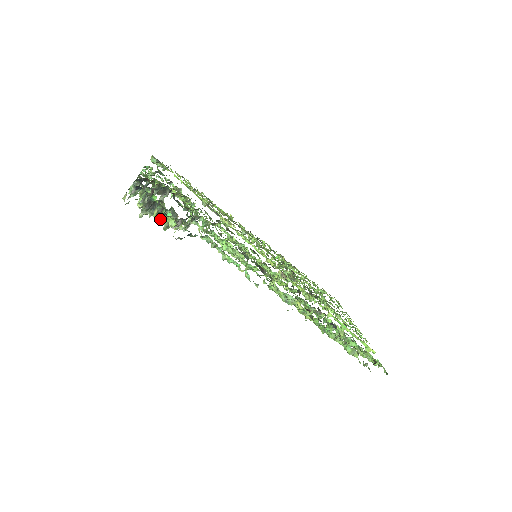
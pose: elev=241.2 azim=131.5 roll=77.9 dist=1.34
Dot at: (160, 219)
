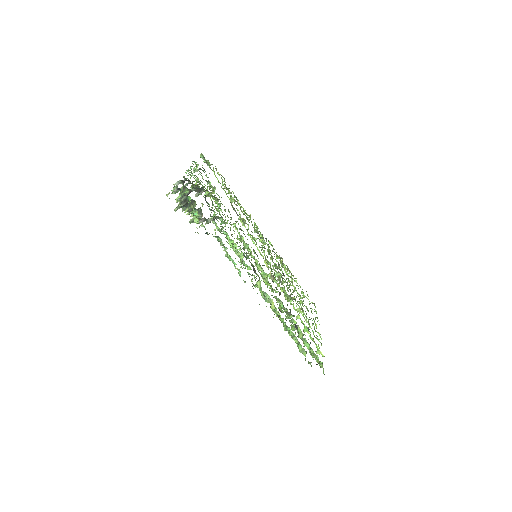
Dot at: (189, 214)
